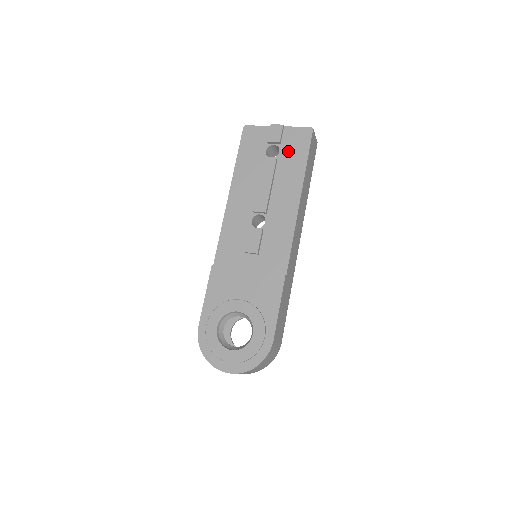
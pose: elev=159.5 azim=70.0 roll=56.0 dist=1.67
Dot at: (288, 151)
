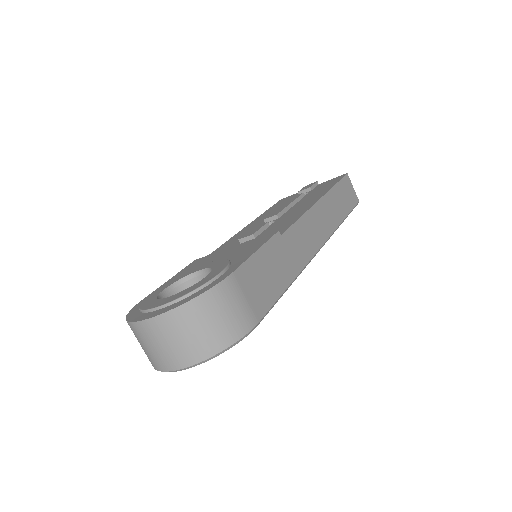
Dot at: (318, 189)
